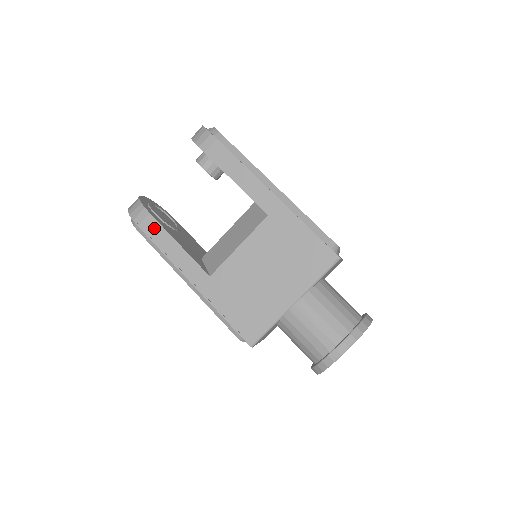
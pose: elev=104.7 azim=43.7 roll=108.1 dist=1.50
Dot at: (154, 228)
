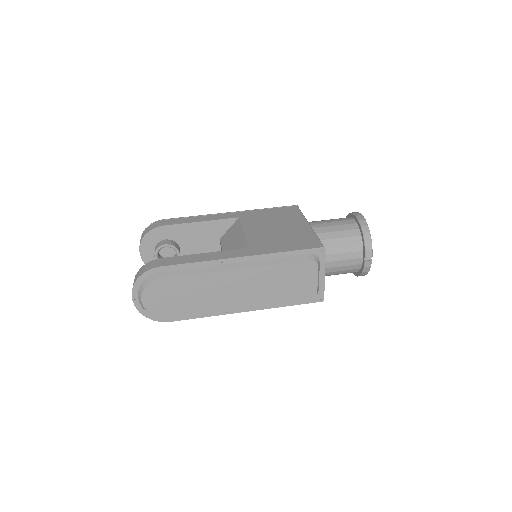
Dot at: (175, 260)
